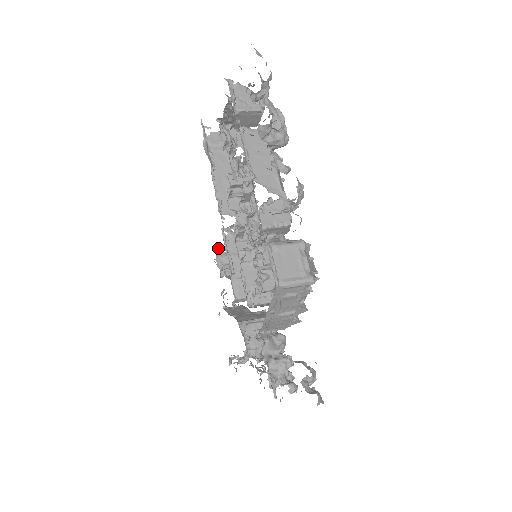
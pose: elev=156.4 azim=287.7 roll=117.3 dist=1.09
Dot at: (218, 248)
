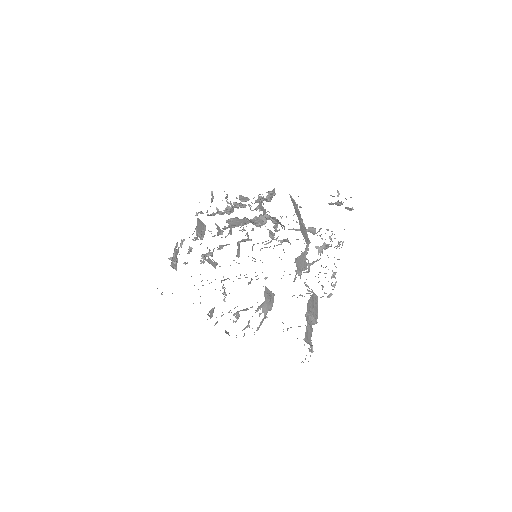
Dot at: occluded
